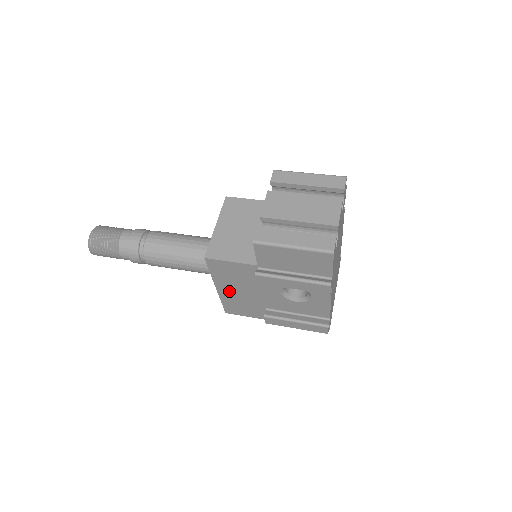
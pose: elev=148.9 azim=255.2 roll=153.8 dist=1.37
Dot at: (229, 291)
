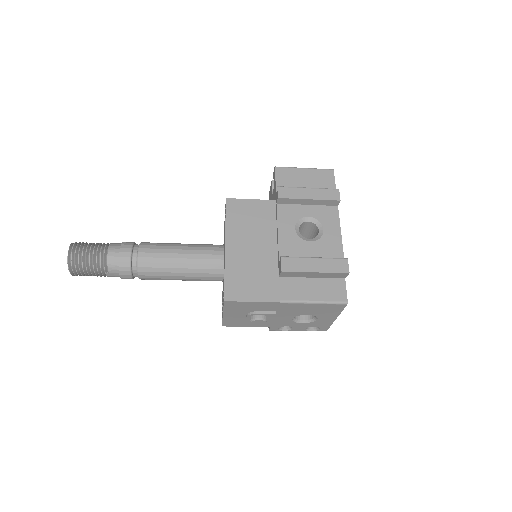
Dot at: (239, 249)
